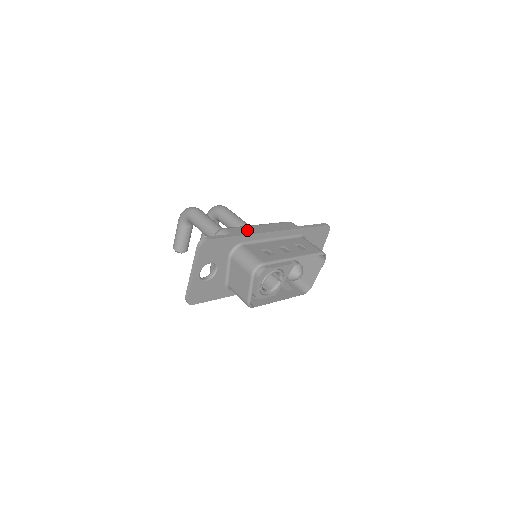
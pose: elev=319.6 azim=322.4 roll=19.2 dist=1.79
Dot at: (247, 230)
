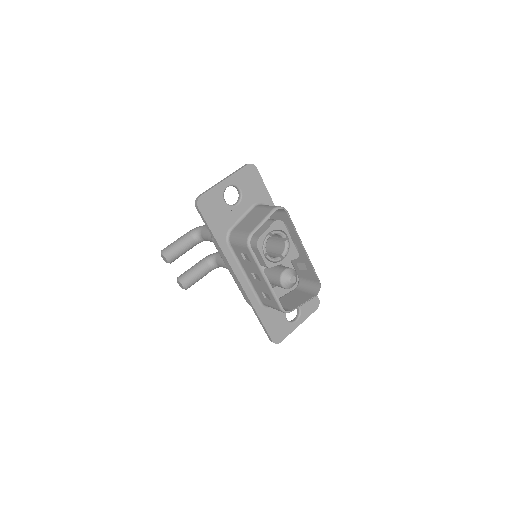
Dot at: occluded
